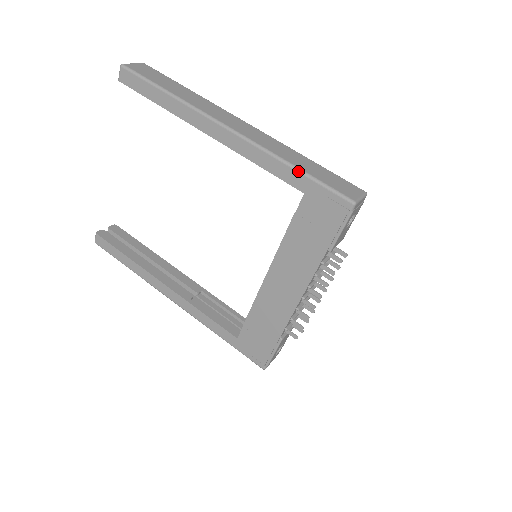
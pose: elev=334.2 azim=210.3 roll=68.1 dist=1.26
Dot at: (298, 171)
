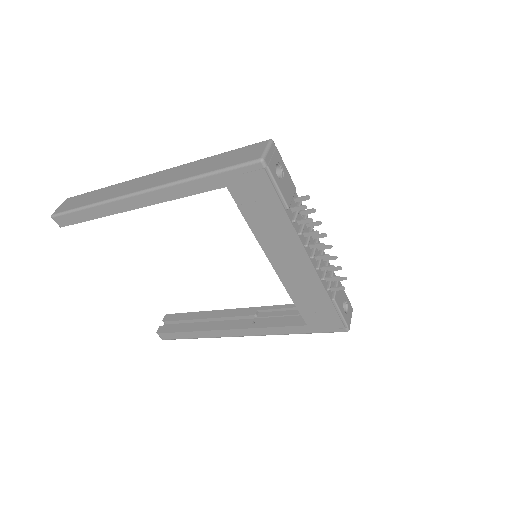
Dot at: (206, 176)
